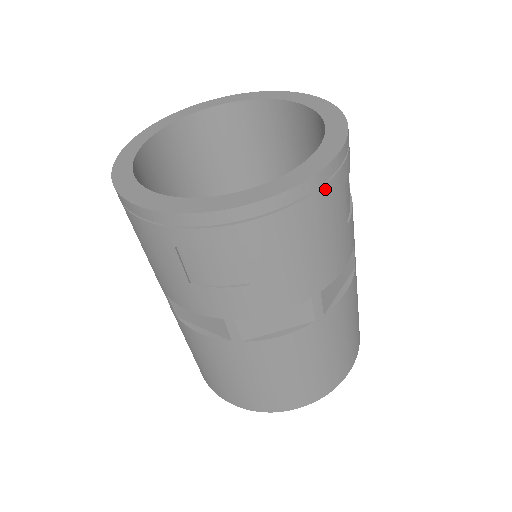
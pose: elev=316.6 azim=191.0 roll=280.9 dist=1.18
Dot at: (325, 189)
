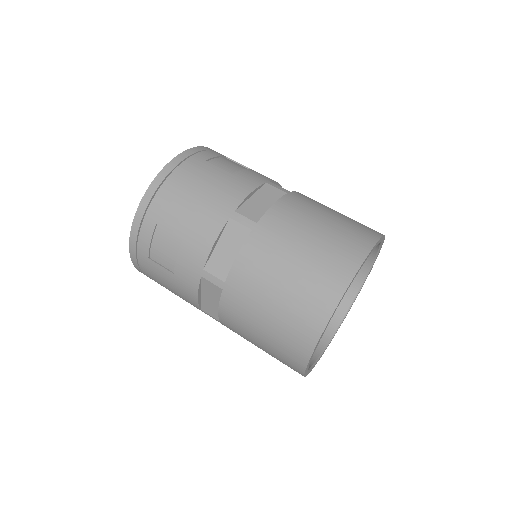
Dot at: (181, 167)
